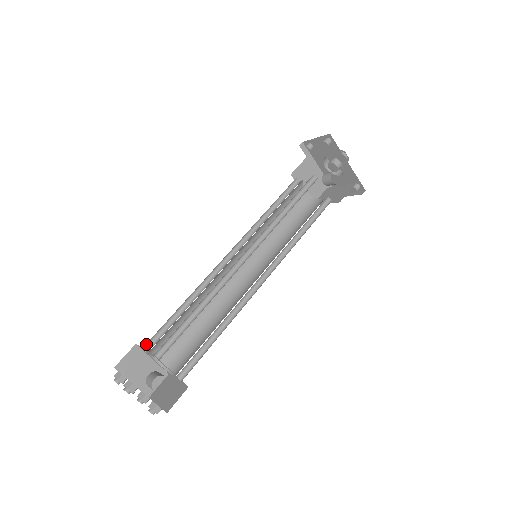
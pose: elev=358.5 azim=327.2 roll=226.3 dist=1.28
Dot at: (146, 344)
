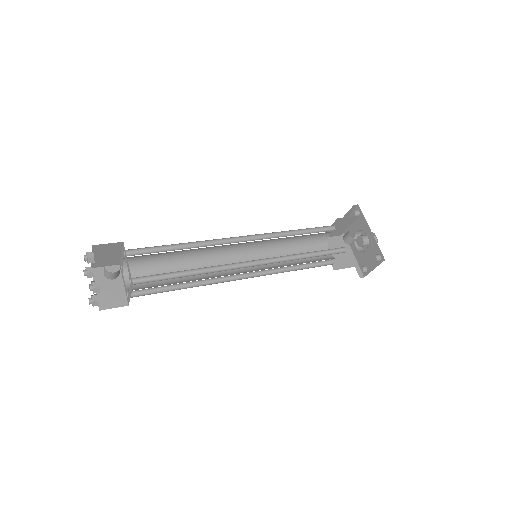
Dot at: occluded
